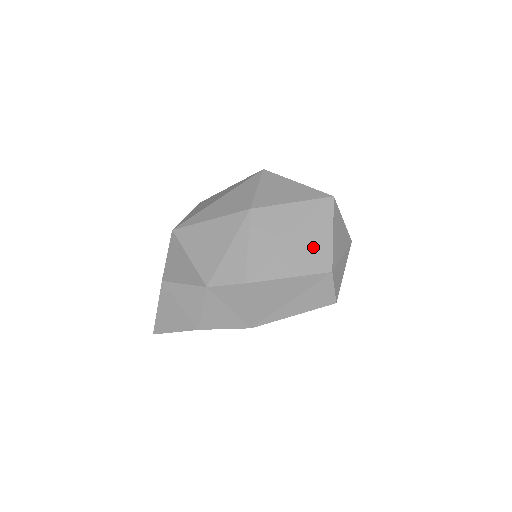
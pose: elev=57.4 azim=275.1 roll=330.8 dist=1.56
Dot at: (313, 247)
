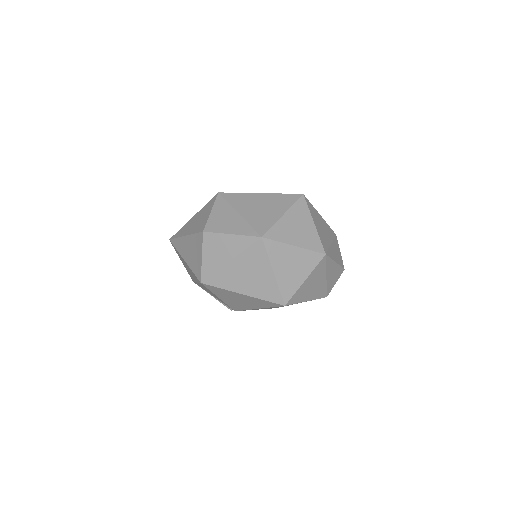
Dot at: occluded
